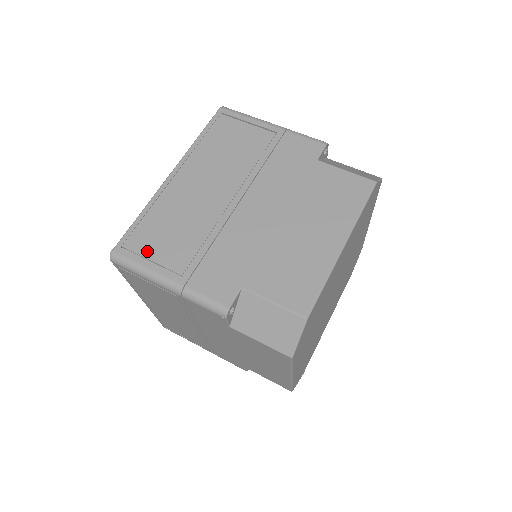
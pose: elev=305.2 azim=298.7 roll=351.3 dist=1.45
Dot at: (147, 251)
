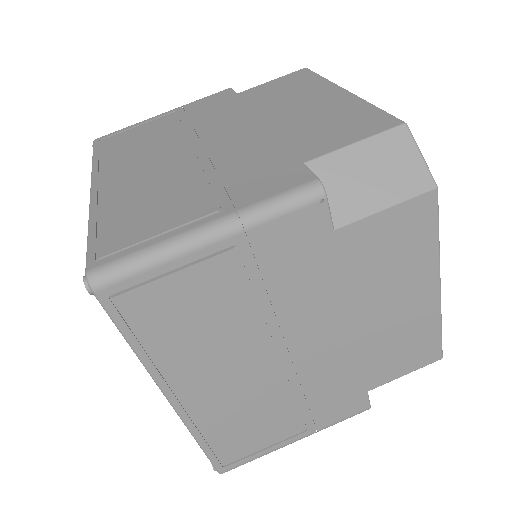
Dot at: (141, 234)
